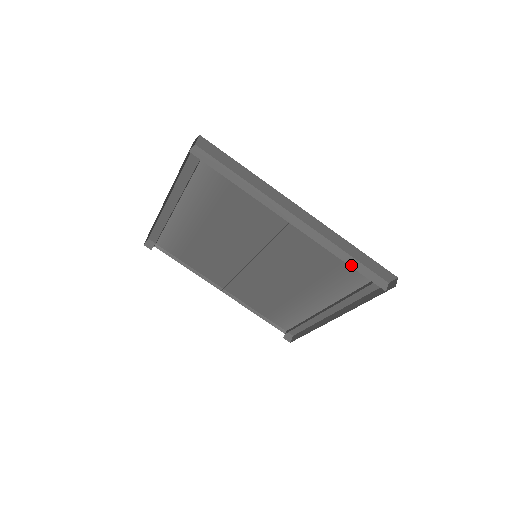
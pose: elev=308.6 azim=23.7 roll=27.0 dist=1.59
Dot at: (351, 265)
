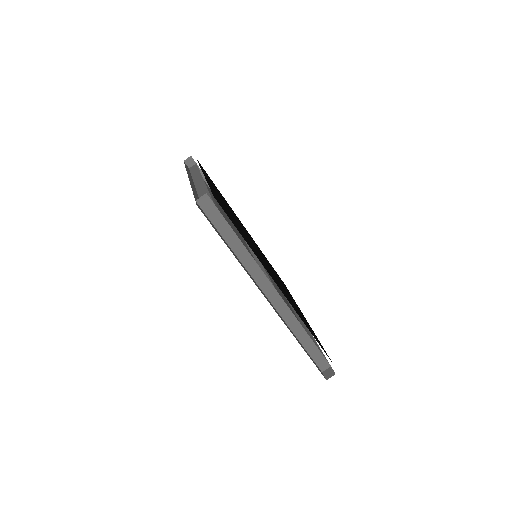
Dot at: (303, 344)
